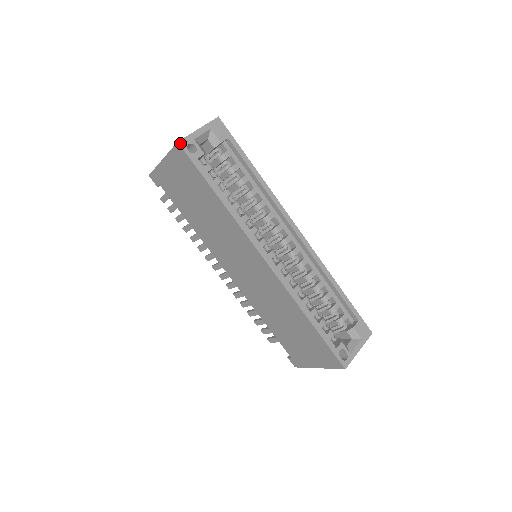
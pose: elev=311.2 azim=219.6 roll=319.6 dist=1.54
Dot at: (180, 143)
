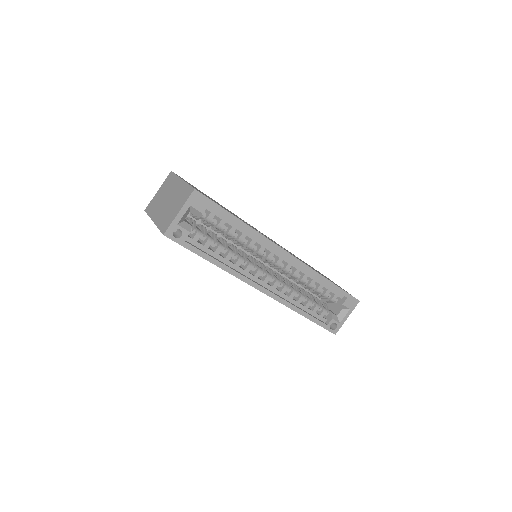
Dot at: (166, 235)
